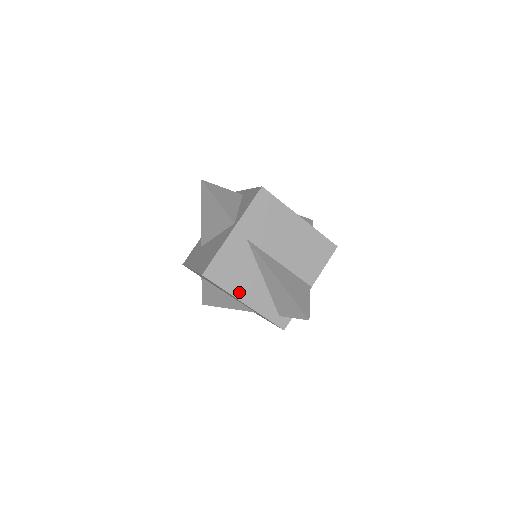
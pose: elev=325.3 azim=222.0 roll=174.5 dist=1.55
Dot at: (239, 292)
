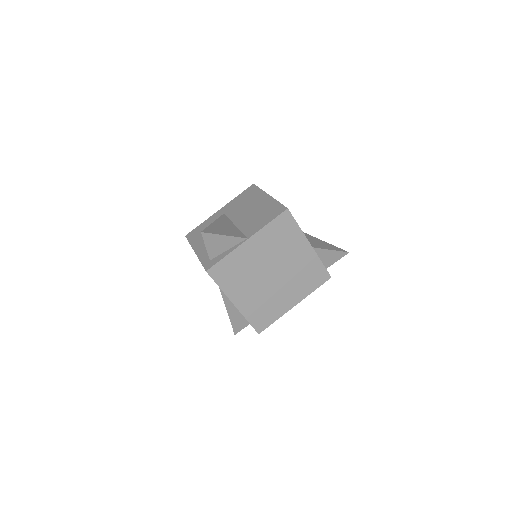
Dot at: (197, 245)
